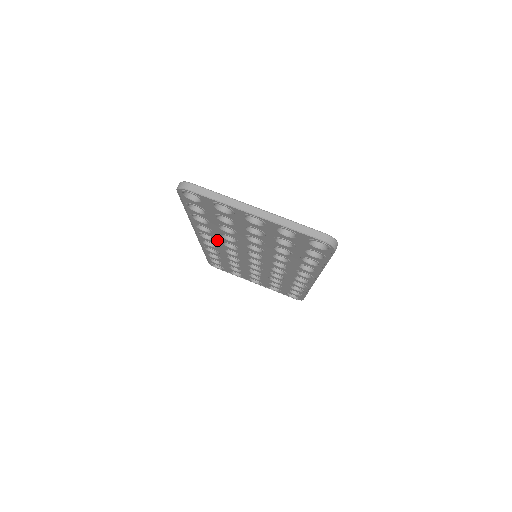
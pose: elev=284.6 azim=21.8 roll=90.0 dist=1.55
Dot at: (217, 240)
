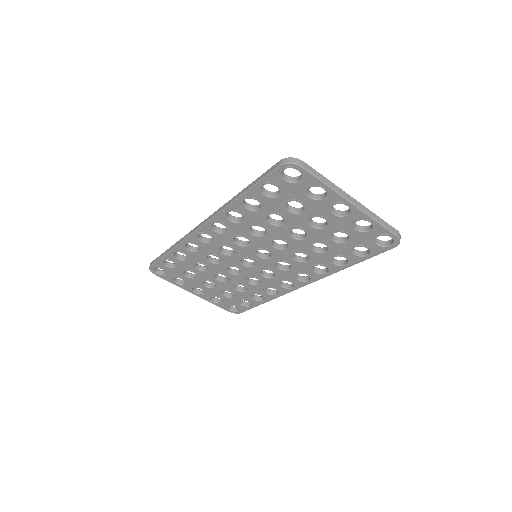
Dot at: (230, 233)
